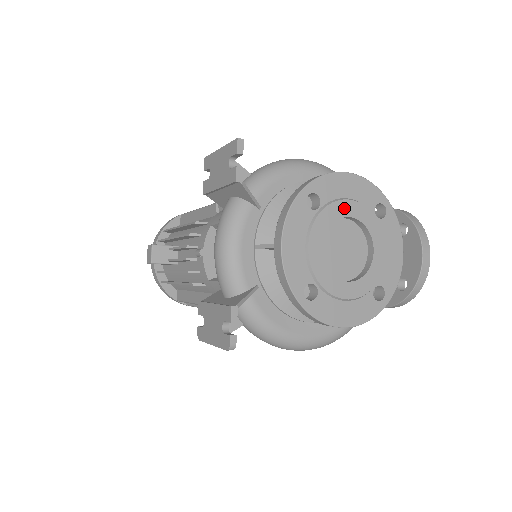
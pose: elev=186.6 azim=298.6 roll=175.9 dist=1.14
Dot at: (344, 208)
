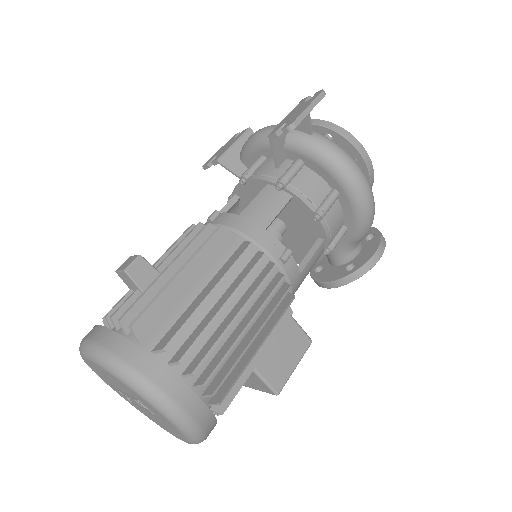
Dot at: occluded
